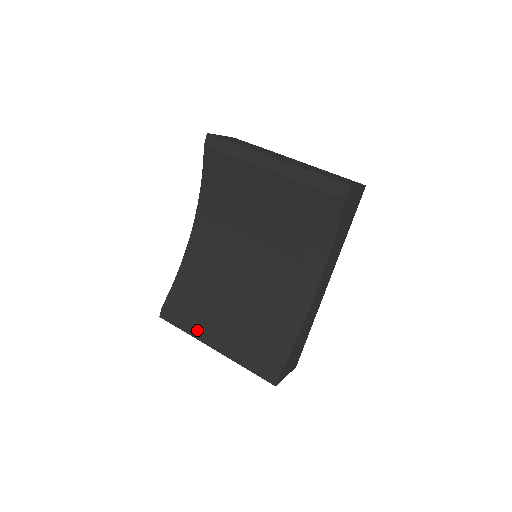
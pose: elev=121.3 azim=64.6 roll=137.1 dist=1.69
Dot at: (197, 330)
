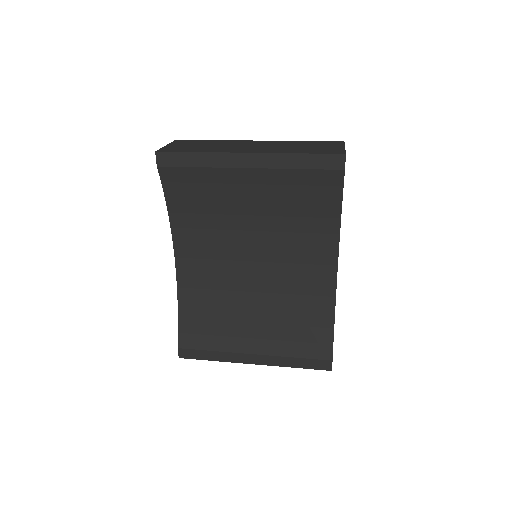
Dot at: (227, 354)
